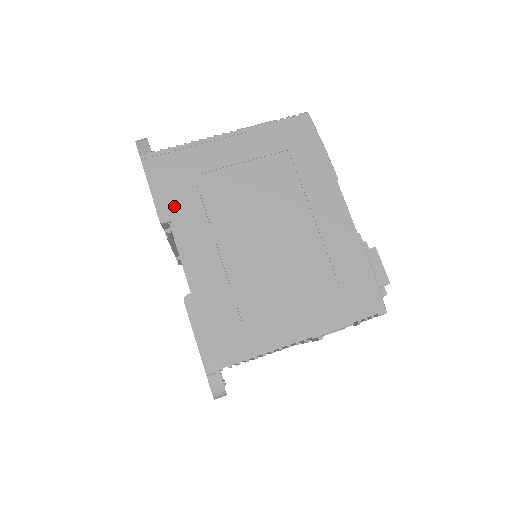
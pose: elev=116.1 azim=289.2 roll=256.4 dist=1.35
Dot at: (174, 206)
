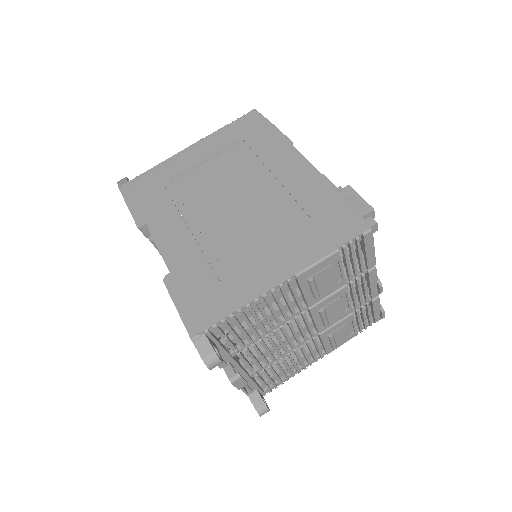
Dot at: (149, 212)
